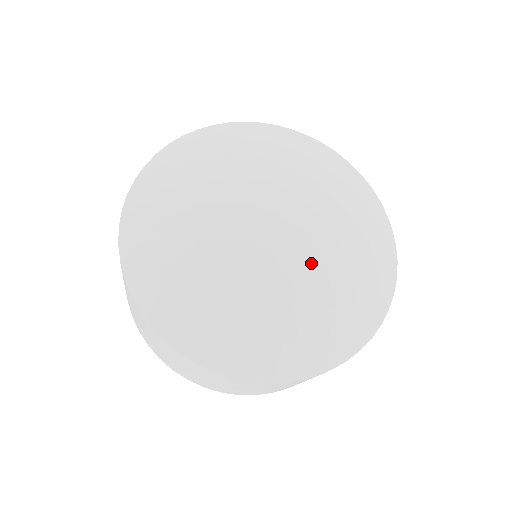
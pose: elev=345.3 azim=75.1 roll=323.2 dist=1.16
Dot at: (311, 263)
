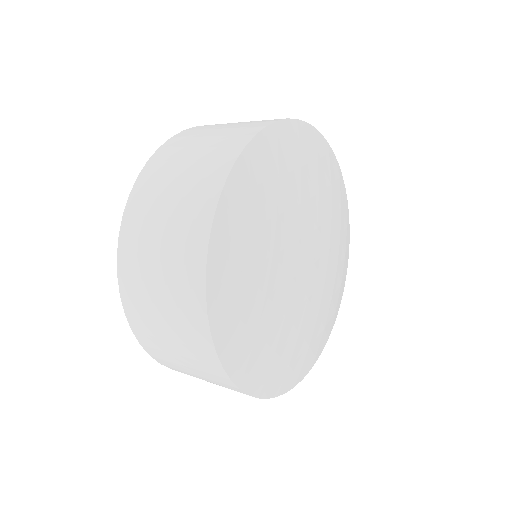
Dot at: (320, 300)
